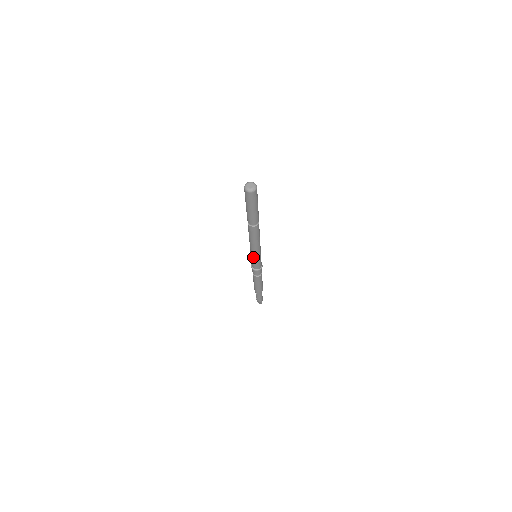
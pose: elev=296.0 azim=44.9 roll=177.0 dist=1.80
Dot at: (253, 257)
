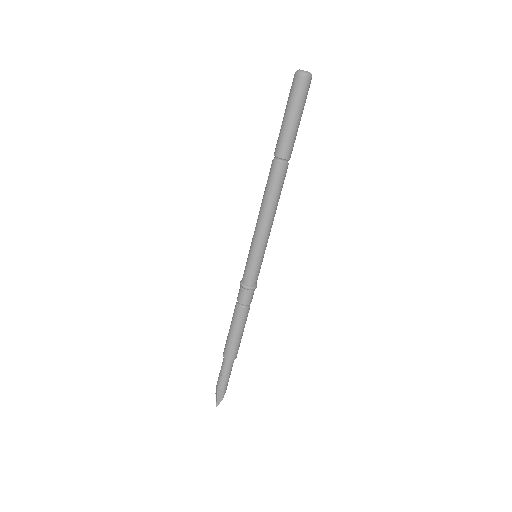
Dot at: (254, 250)
